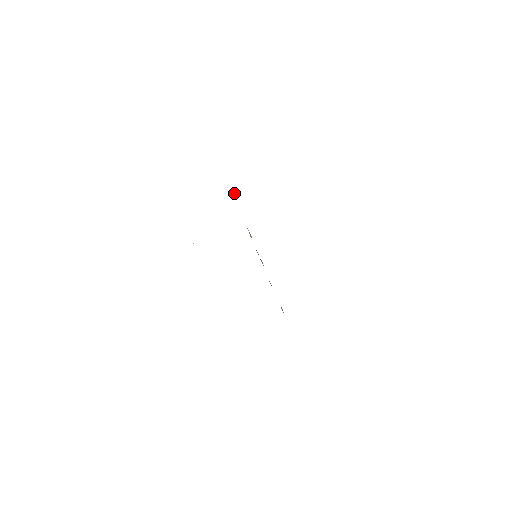
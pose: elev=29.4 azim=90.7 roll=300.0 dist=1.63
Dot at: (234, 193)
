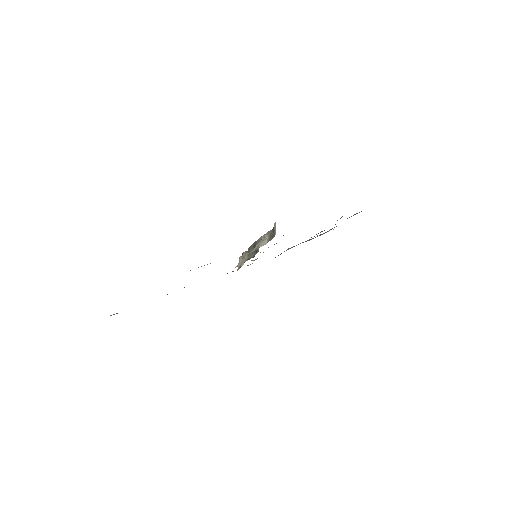
Dot at: occluded
